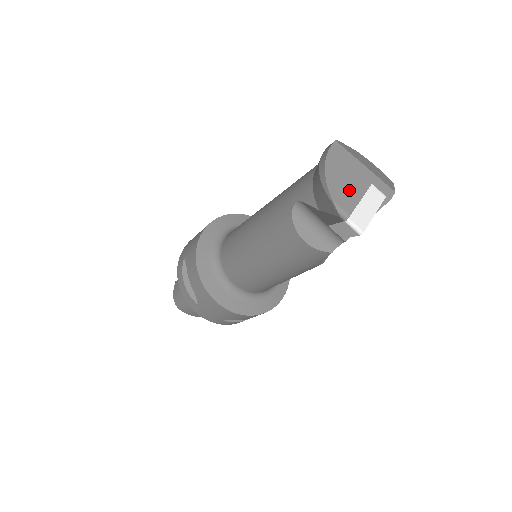
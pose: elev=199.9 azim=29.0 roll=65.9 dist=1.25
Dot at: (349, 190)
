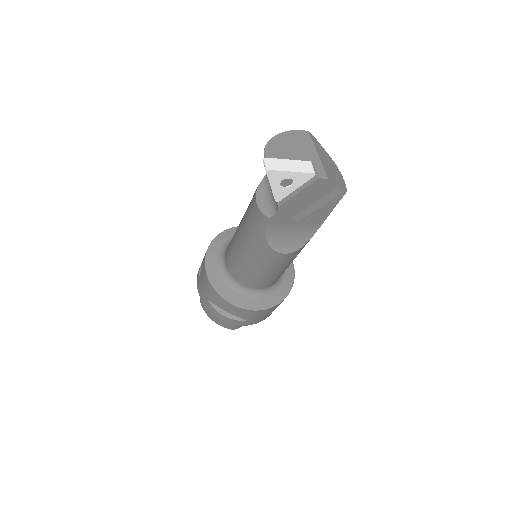
Dot at: (286, 151)
